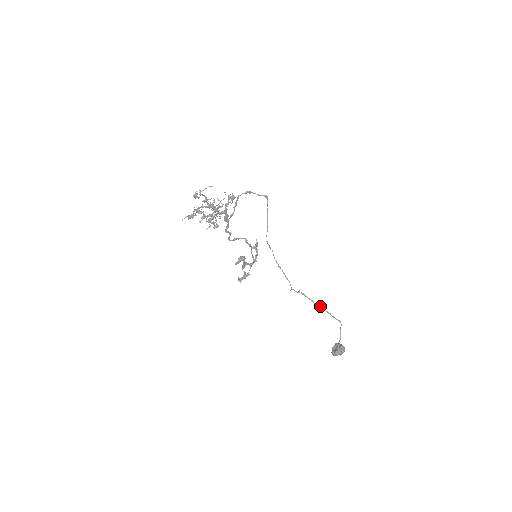
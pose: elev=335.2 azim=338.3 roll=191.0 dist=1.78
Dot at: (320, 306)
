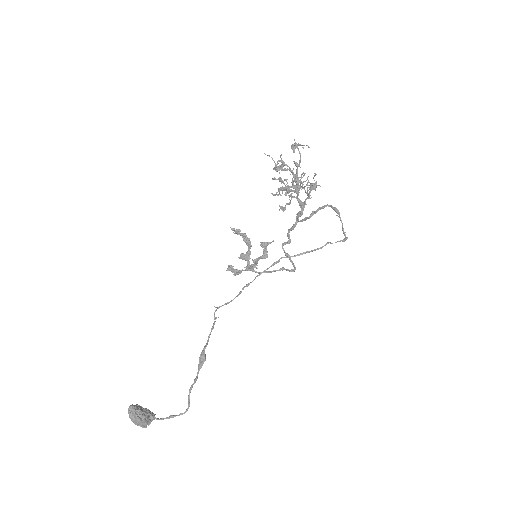
Dot at: (203, 360)
